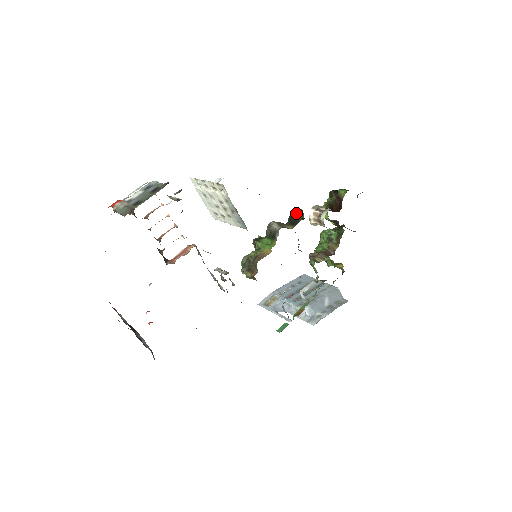
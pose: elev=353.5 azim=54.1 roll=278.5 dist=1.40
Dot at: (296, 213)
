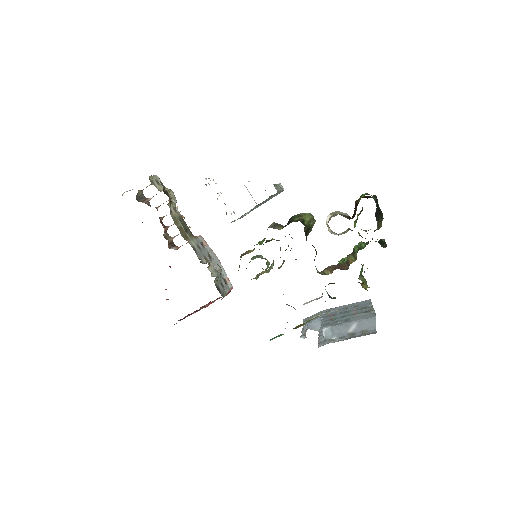
Dot at: (297, 215)
